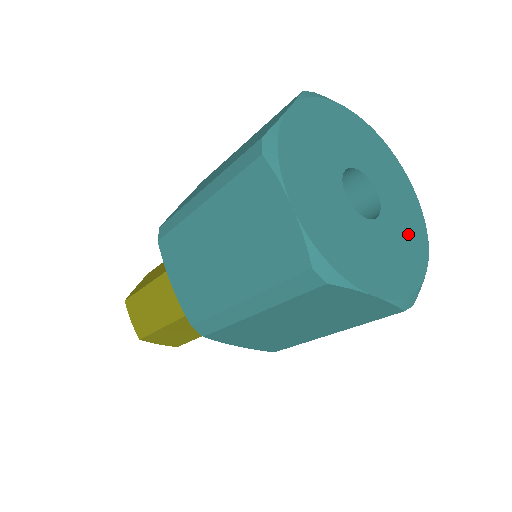
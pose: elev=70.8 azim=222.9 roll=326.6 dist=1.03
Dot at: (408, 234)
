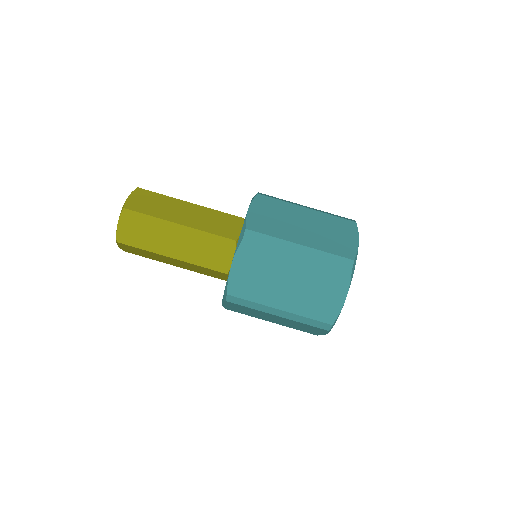
Dot at: occluded
